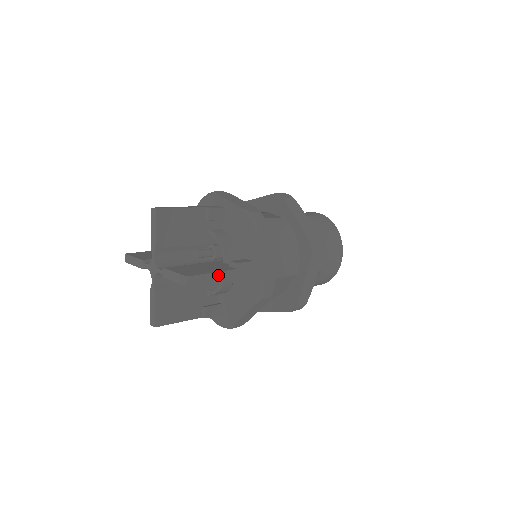
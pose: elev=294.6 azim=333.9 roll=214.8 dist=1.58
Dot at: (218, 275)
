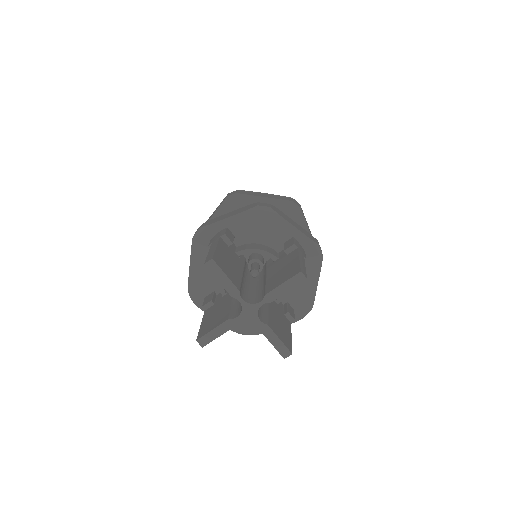
Dot at: (301, 259)
